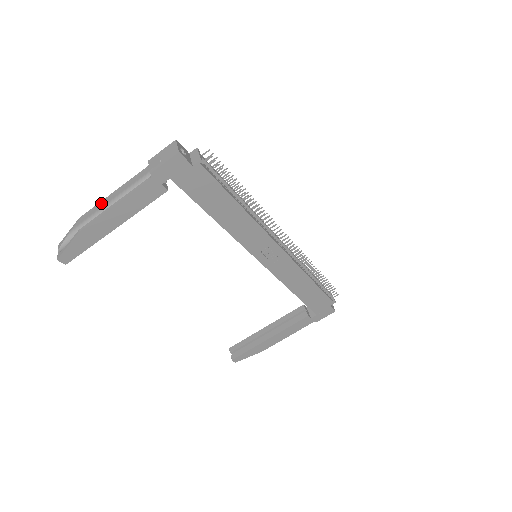
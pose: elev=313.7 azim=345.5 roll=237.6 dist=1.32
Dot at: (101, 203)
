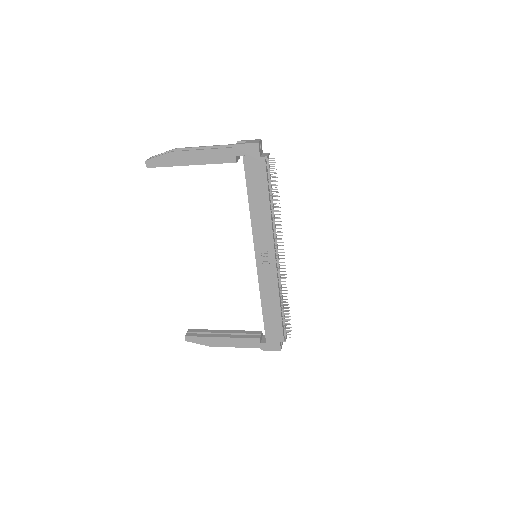
Dot at: (195, 147)
